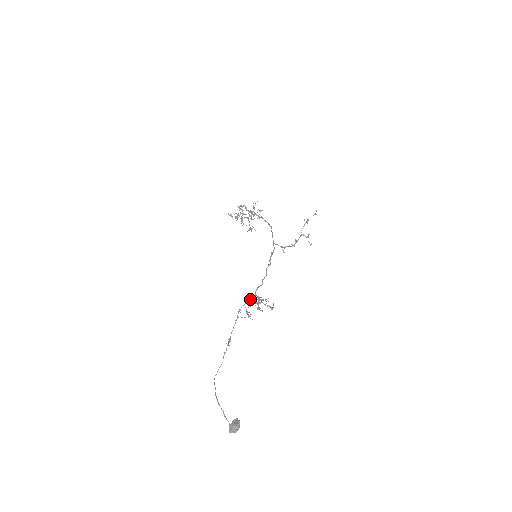
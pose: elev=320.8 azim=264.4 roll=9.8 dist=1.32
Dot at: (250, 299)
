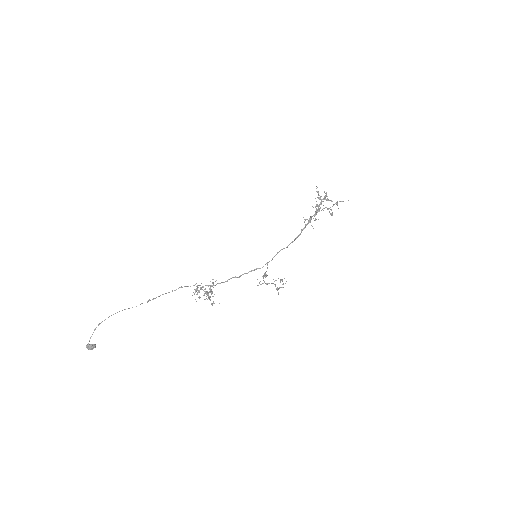
Dot at: (213, 282)
